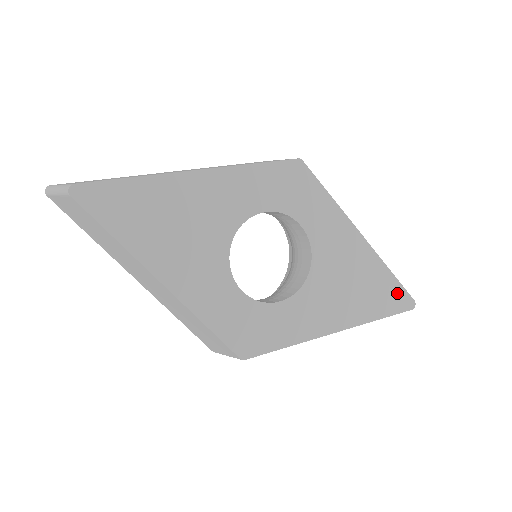
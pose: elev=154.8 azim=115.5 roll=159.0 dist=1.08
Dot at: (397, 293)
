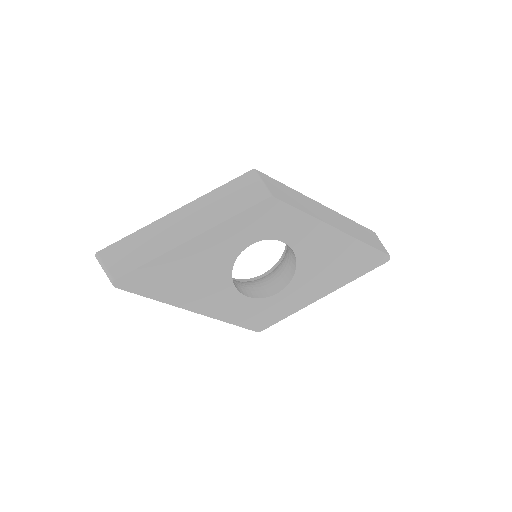
Dot at: (373, 256)
